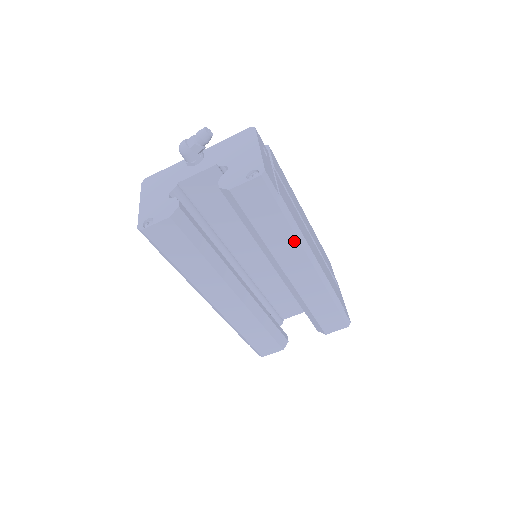
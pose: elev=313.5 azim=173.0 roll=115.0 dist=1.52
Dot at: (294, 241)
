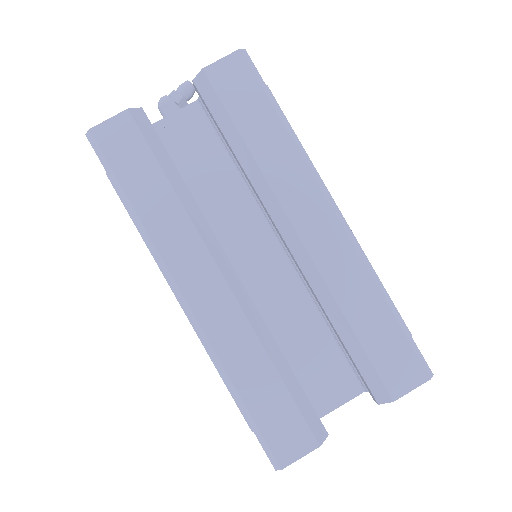
Dot at: (297, 159)
